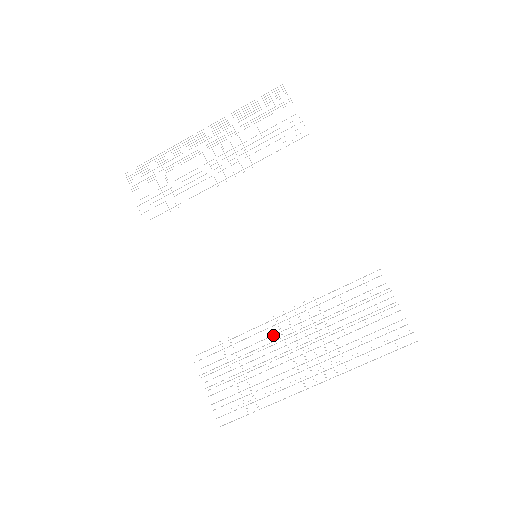
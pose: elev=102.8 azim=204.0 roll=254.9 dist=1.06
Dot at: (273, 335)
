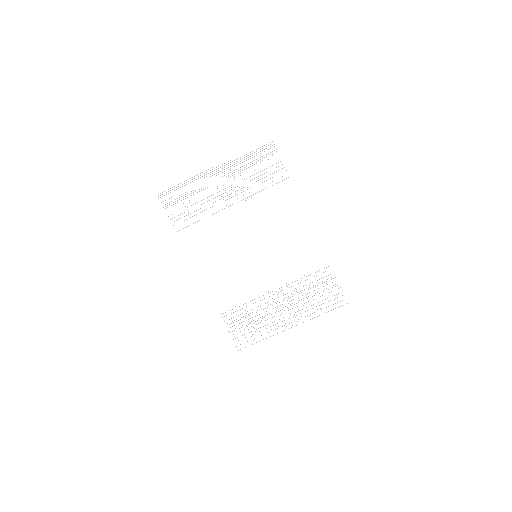
Dot at: occluded
